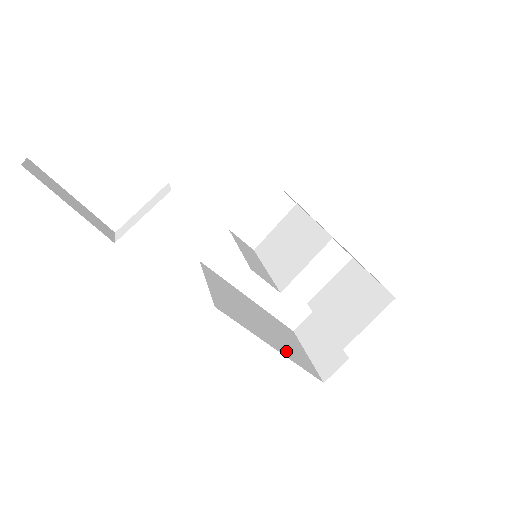
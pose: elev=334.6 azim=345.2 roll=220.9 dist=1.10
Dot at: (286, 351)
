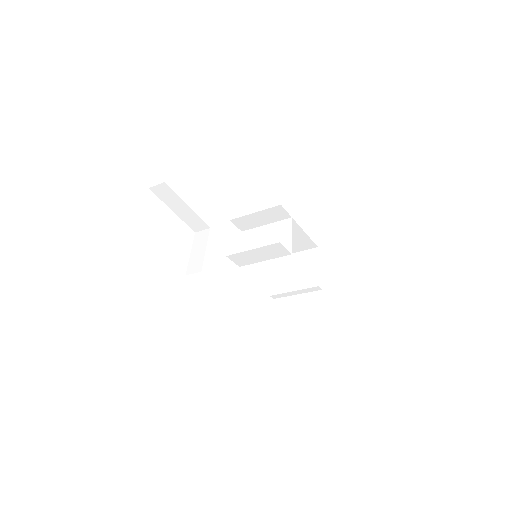
Dot at: occluded
